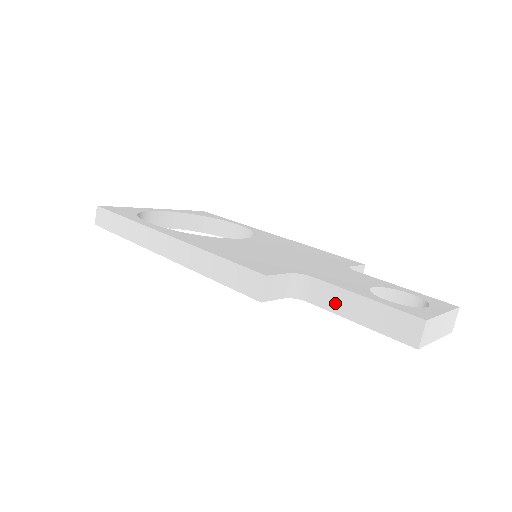
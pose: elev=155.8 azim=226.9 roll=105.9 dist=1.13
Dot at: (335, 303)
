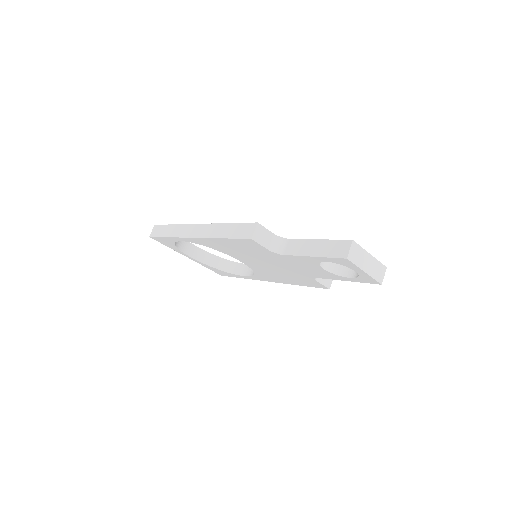
Dot at: (300, 249)
